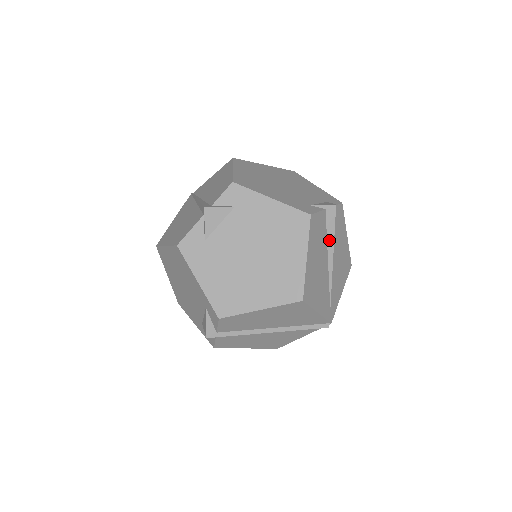
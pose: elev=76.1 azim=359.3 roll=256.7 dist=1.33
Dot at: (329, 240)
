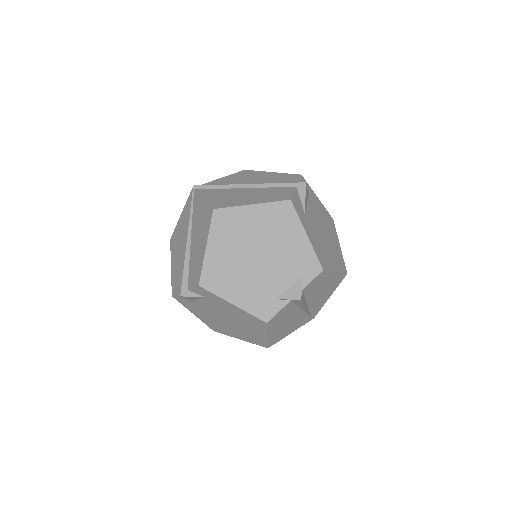
Dot at: (300, 306)
